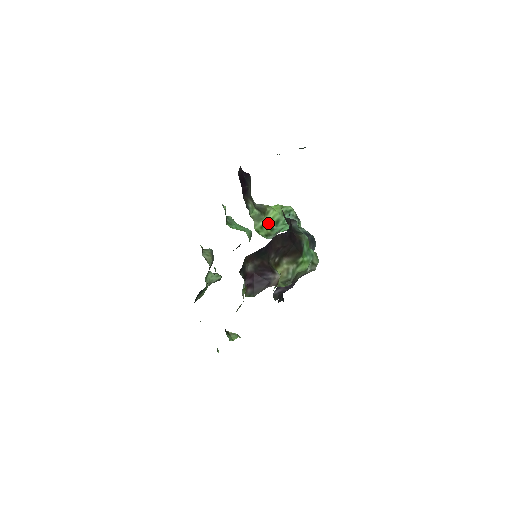
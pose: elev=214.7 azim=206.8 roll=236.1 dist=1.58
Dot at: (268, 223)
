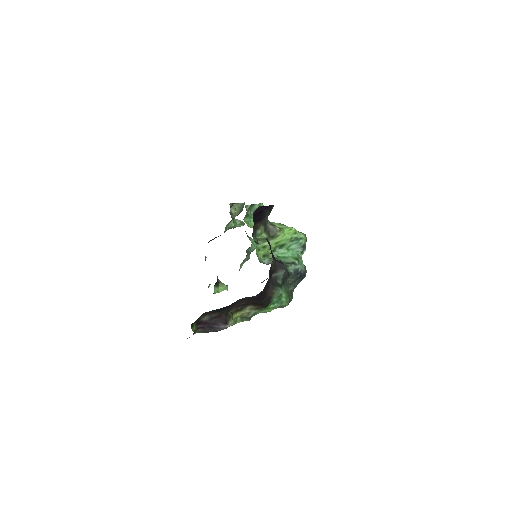
Dot at: (272, 245)
